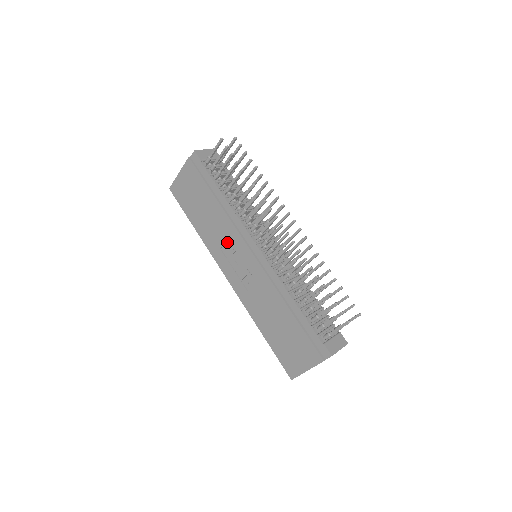
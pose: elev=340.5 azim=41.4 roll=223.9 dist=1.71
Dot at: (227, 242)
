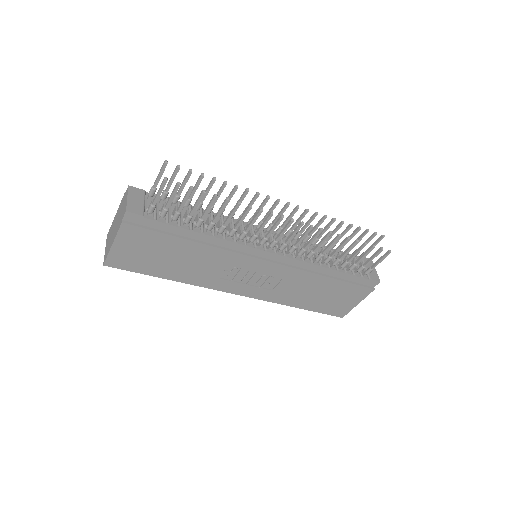
Dot at: (226, 268)
